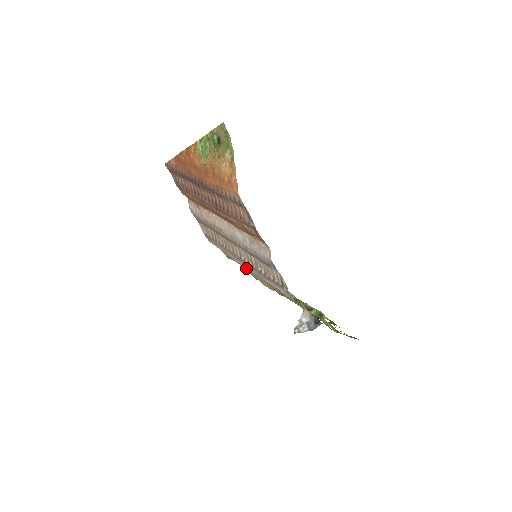
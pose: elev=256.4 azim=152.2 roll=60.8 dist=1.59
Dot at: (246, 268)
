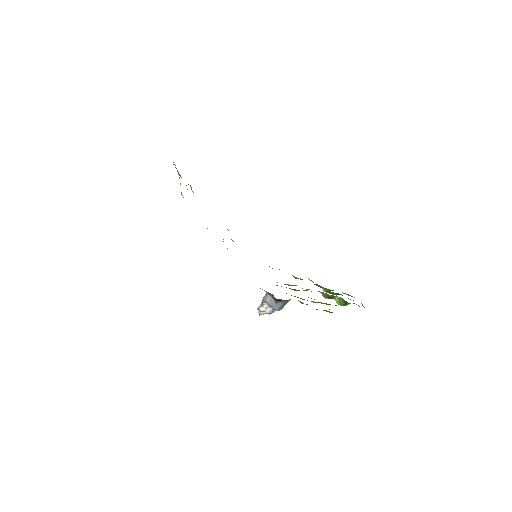
Dot at: occluded
